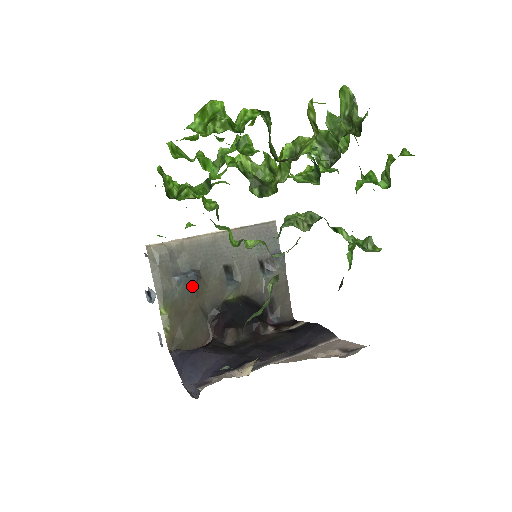
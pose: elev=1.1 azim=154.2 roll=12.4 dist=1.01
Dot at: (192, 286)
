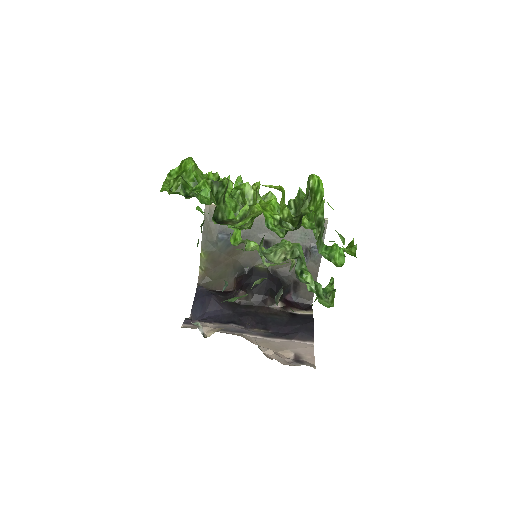
Dot at: (230, 246)
